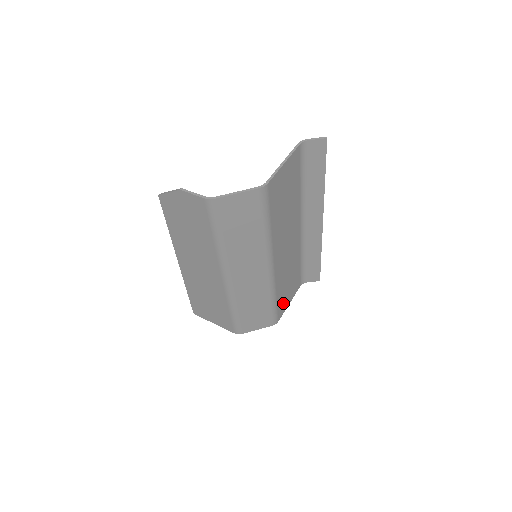
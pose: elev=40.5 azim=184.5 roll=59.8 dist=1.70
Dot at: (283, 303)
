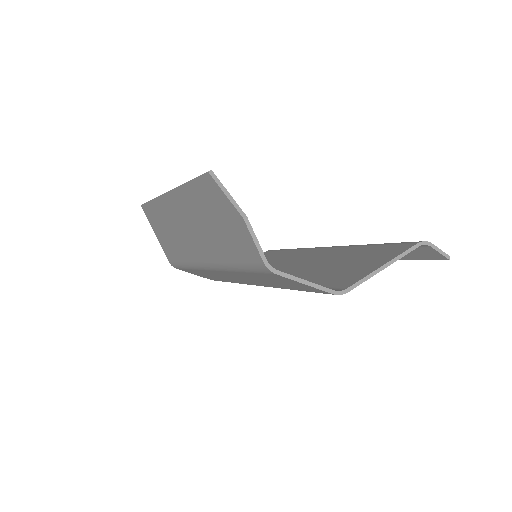
Dot at: occluded
